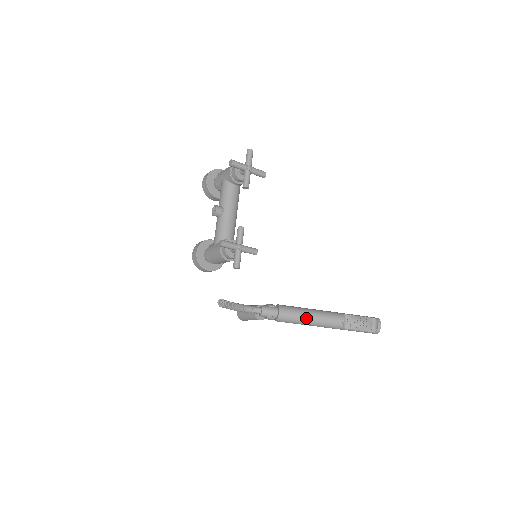
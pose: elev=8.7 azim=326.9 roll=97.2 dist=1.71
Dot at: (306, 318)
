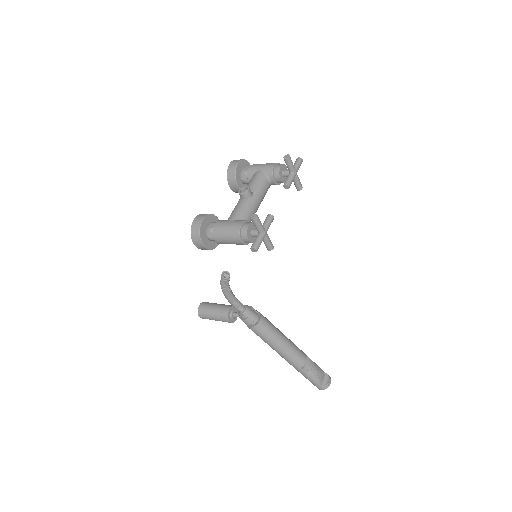
Dot at: (279, 339)
